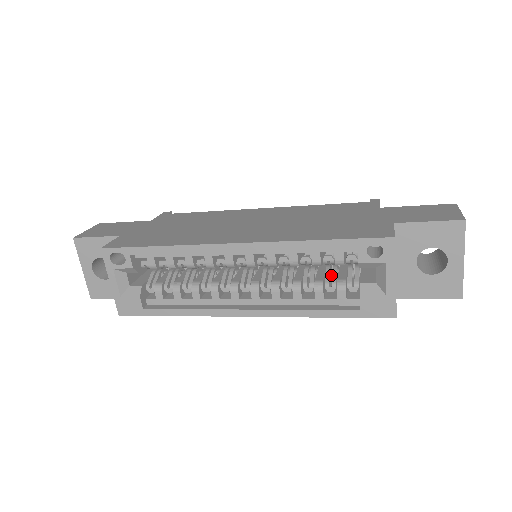
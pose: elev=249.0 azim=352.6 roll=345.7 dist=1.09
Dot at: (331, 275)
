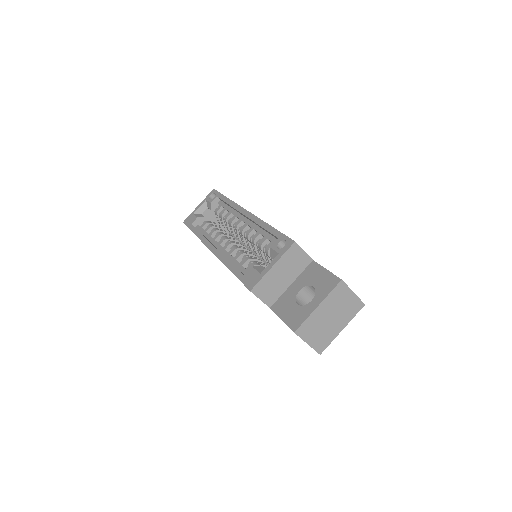
Dot at: occluded
